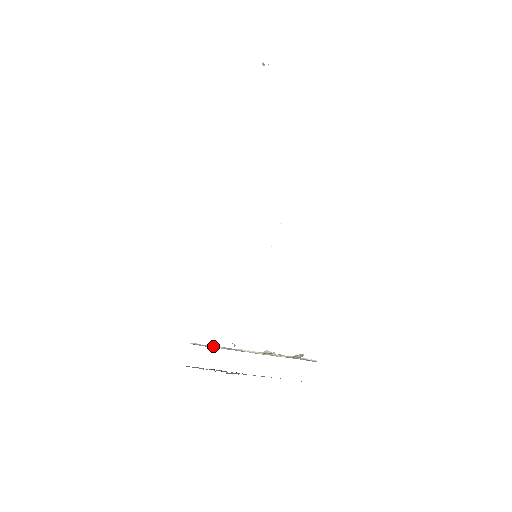
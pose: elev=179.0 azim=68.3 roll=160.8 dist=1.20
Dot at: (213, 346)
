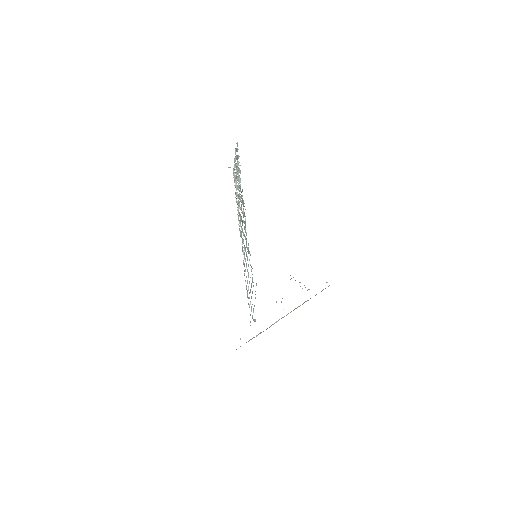
Dot at: occluded
